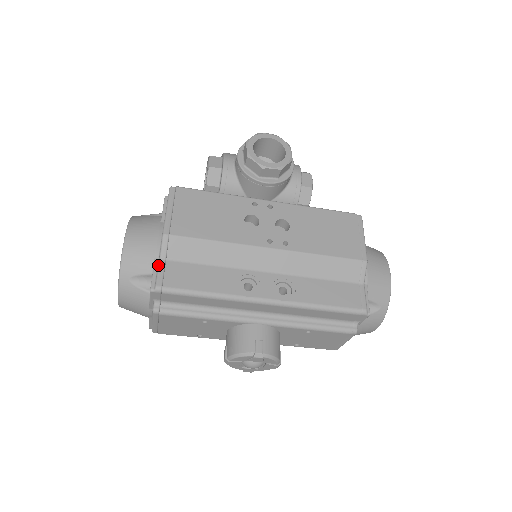
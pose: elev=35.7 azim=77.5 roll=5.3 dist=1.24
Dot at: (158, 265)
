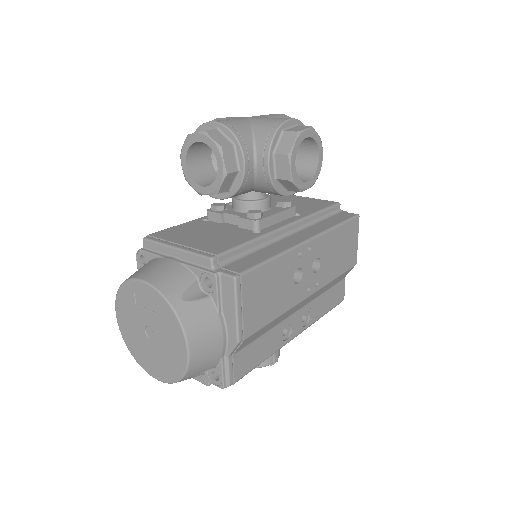
Dot at: (227, 364)
